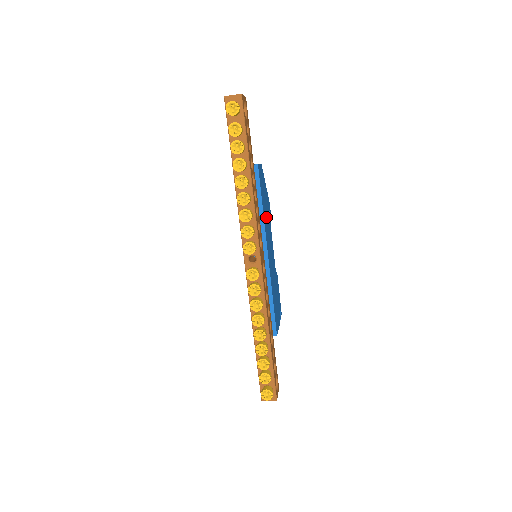
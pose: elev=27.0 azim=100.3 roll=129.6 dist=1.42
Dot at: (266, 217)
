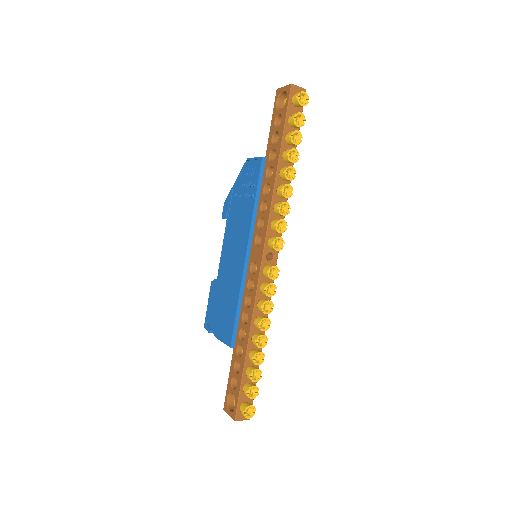
Dot at: occluded
